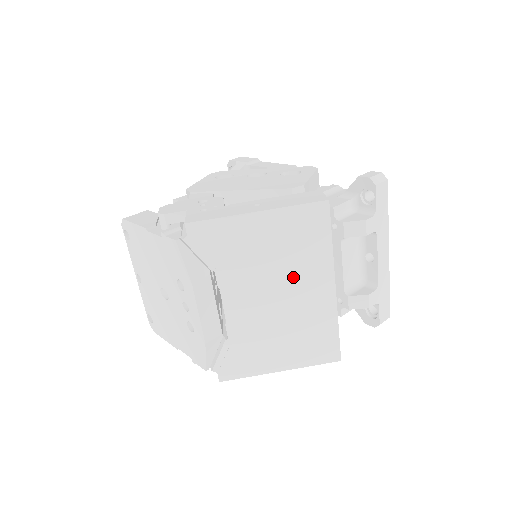
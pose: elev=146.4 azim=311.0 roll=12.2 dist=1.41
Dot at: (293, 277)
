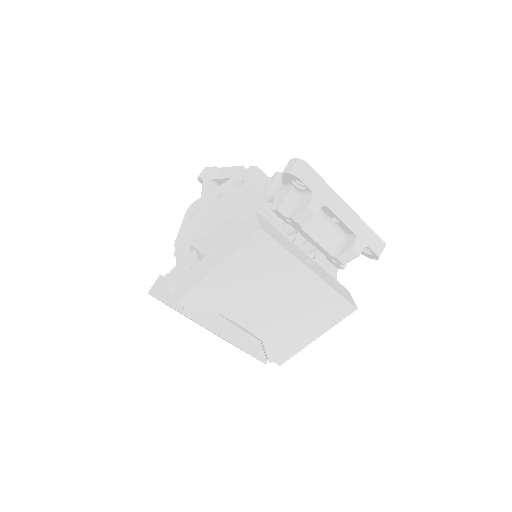
Dot at: (277, 285)
